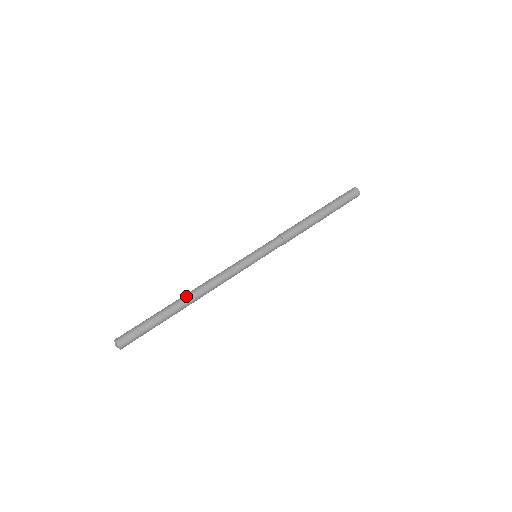
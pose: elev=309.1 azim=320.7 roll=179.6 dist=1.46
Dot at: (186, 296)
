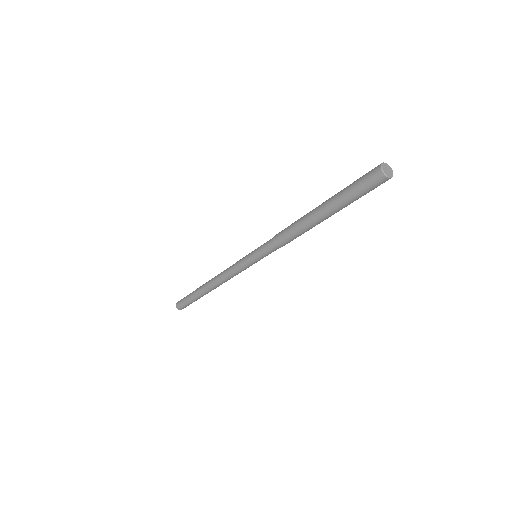
Dot at: (206, 286)
